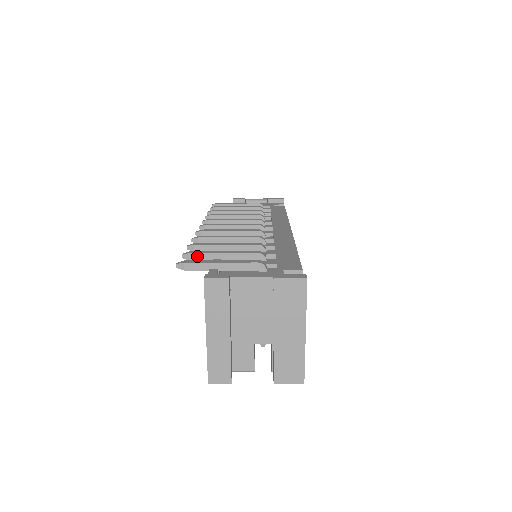
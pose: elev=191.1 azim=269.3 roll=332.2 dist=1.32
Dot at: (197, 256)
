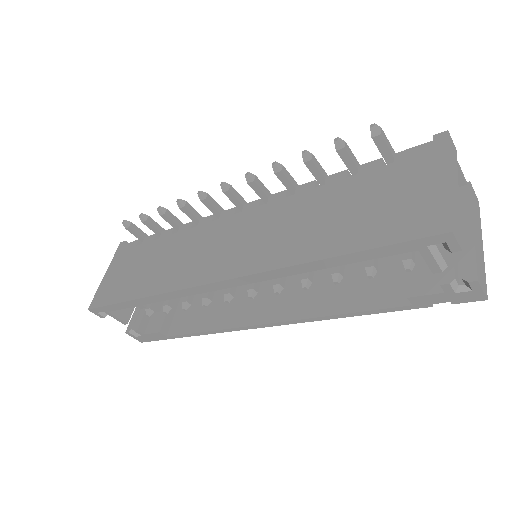
Dot at: (349, 150)
